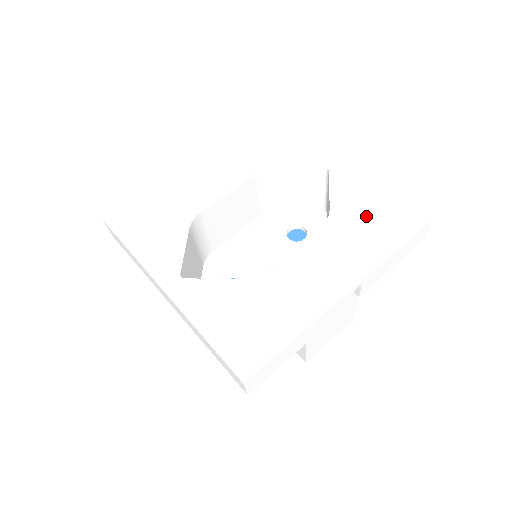
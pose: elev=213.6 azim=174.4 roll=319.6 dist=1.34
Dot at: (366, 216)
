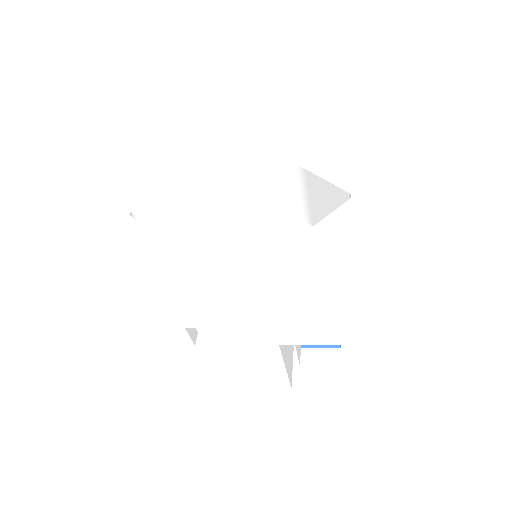
Dot at: (327, 264)
